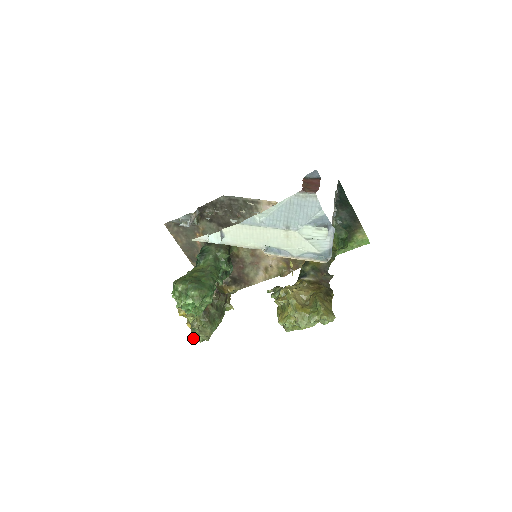
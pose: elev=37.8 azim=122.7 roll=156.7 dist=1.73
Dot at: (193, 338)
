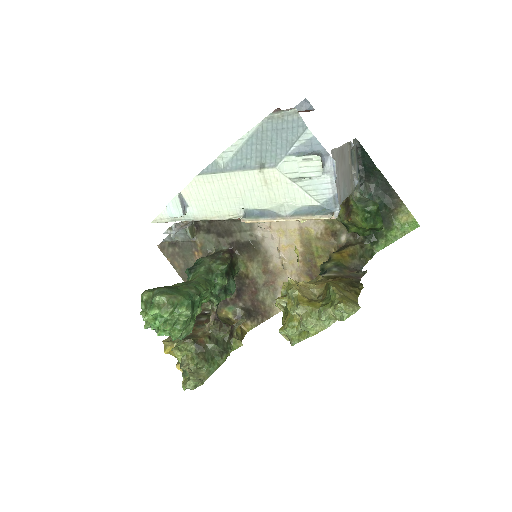
Dot at: (183, 384)
